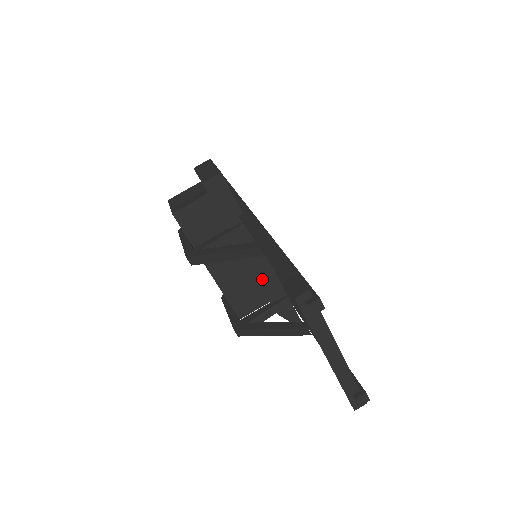
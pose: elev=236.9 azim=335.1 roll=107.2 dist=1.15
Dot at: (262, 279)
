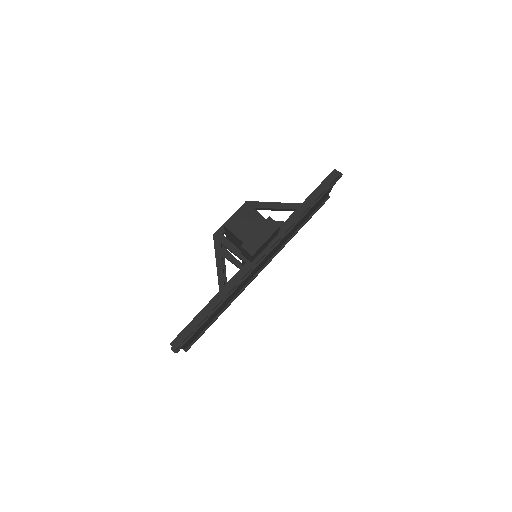
Dot at: occluded
